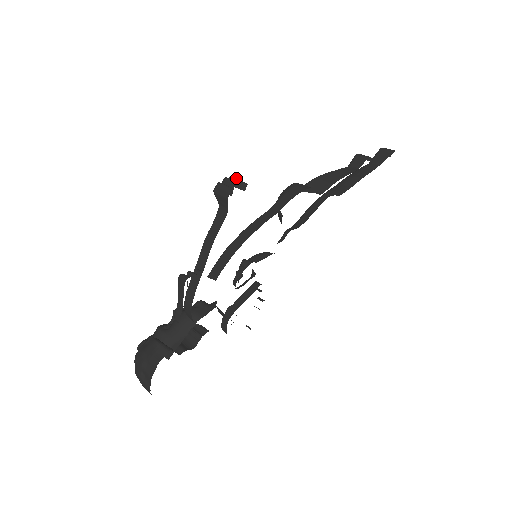
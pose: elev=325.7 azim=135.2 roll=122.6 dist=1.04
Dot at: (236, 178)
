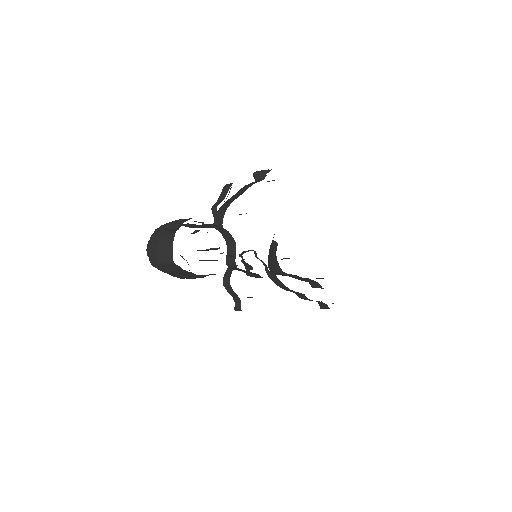
Dot at: occluded
